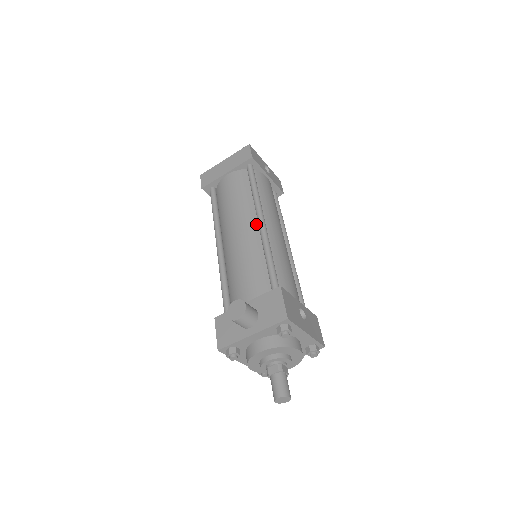
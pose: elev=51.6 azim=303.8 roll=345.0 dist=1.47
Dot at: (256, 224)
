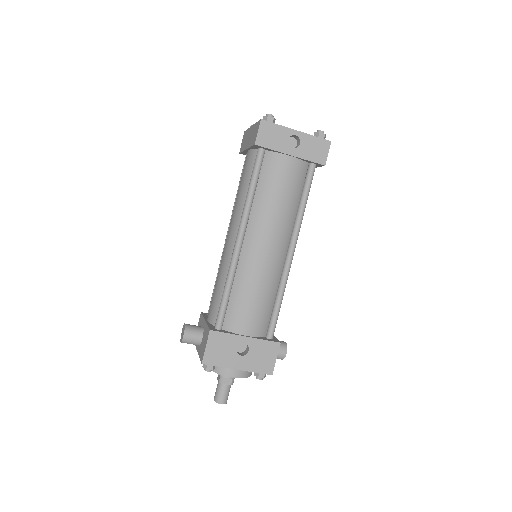
Dot at: occluded
